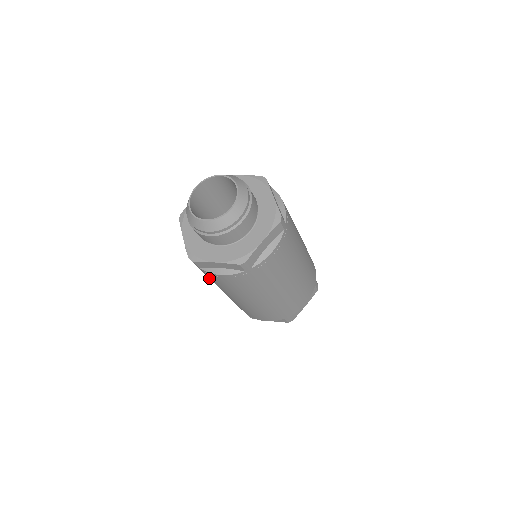
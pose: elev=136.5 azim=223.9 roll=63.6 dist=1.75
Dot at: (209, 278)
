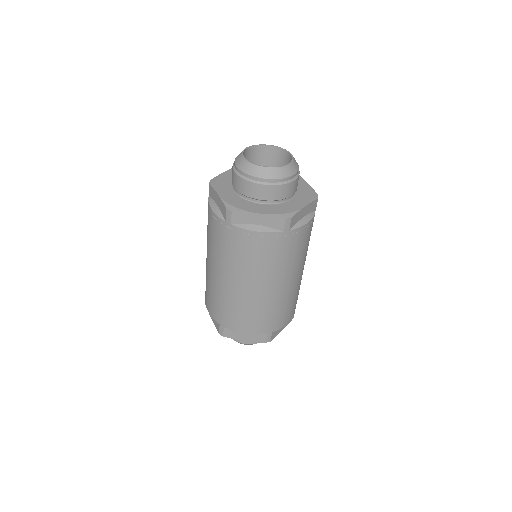
Dot at: occluded
